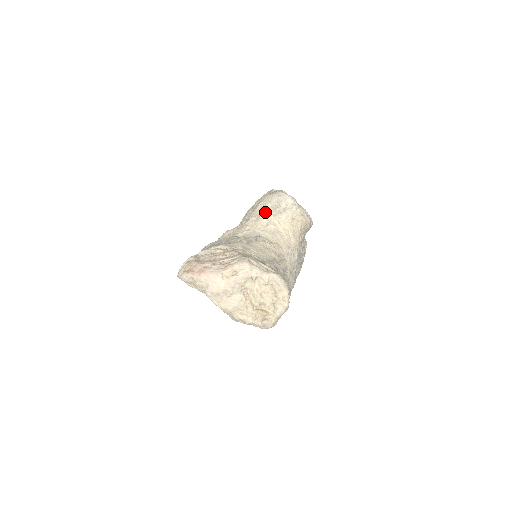
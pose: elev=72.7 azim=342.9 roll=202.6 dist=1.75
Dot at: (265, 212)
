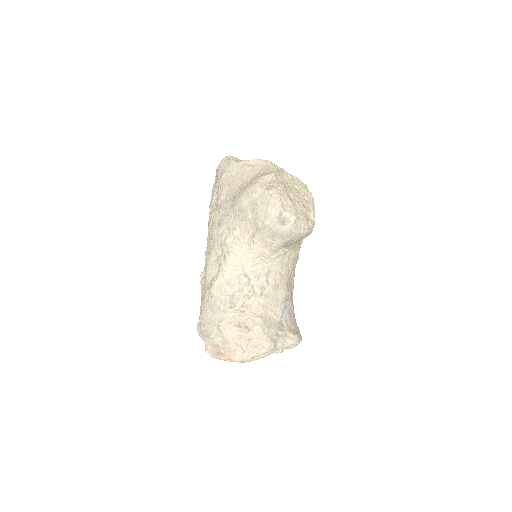
Dot at: (274, 244)
